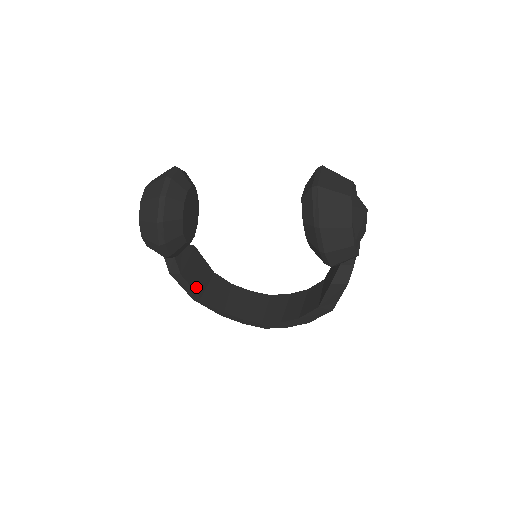
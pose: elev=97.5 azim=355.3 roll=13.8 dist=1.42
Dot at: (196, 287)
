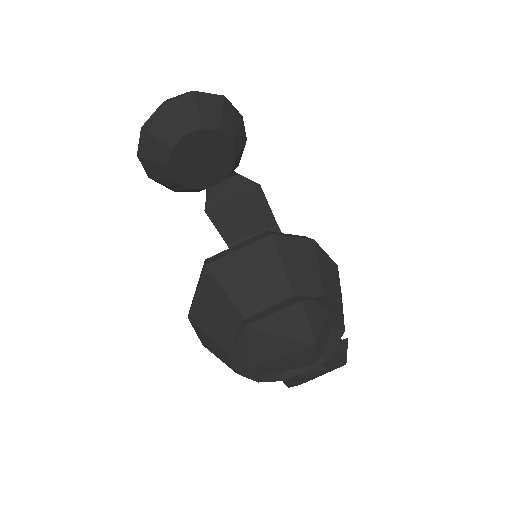
Dot at: (227, 231)
